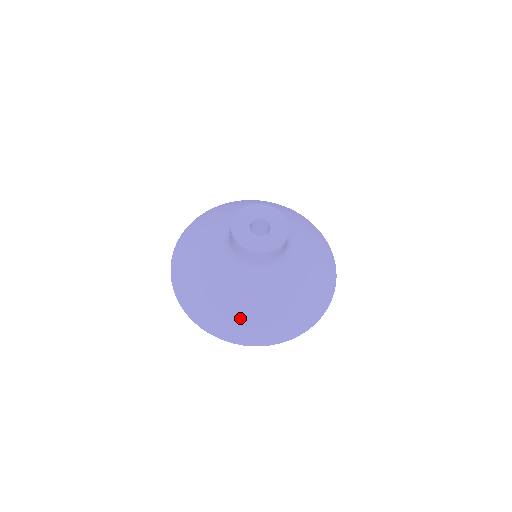
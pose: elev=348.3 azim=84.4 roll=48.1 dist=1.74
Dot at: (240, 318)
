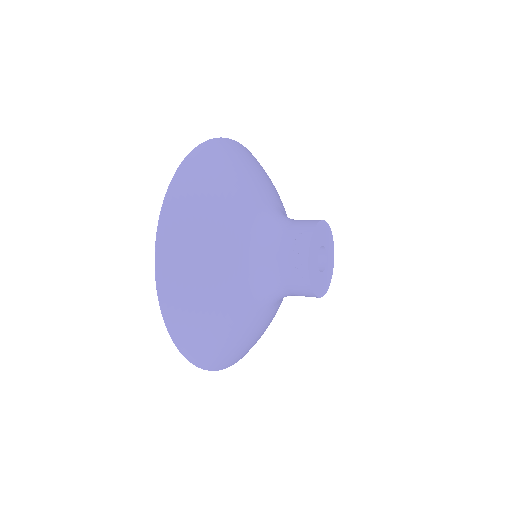
Dot at: (244, 347)
